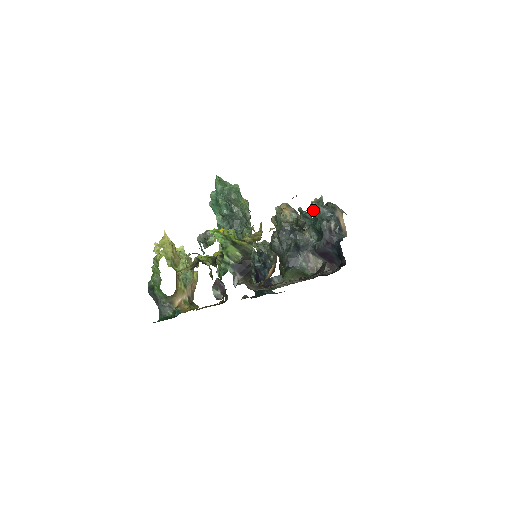
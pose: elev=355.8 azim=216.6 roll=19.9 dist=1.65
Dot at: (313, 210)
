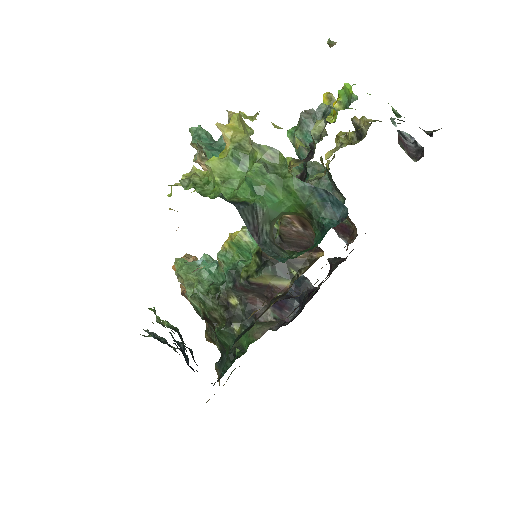
Dot at: occluded
